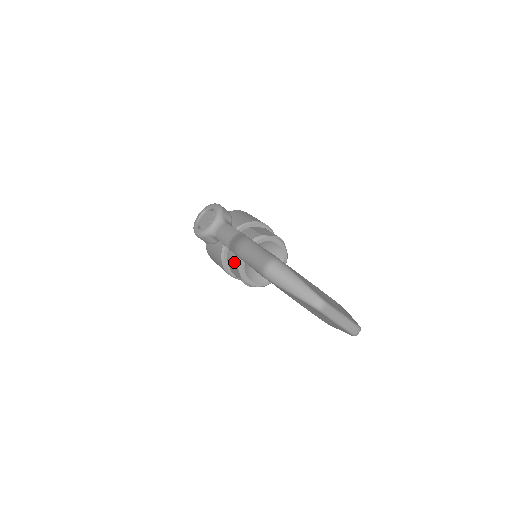
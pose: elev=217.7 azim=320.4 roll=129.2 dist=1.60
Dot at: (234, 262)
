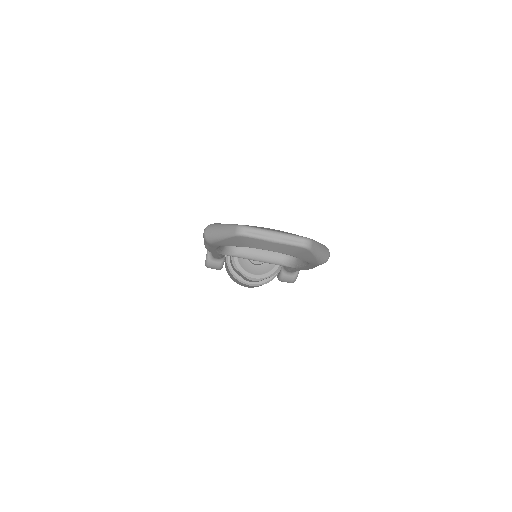
Dot at: (233, 267)
